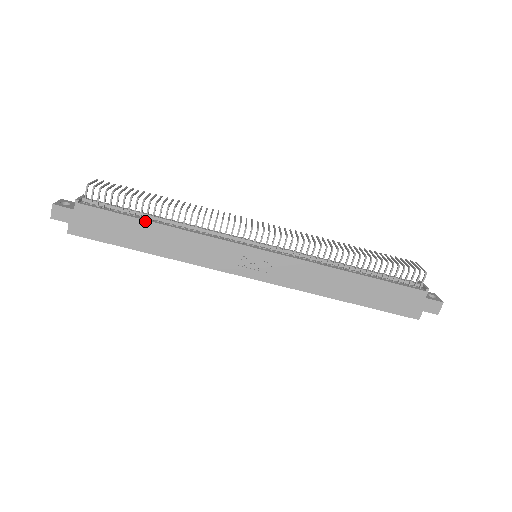
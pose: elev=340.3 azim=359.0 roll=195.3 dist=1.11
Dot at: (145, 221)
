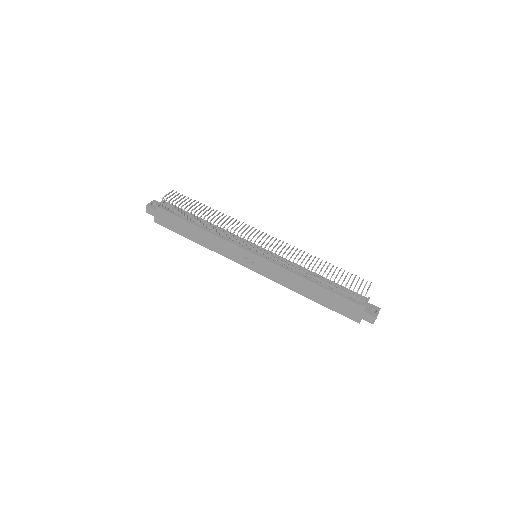
Dot at: (191, 224)
